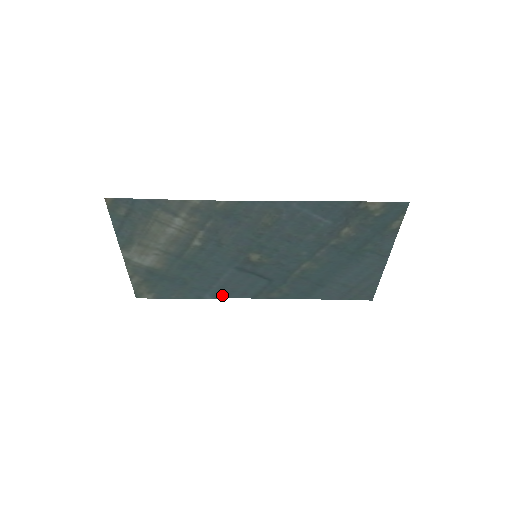
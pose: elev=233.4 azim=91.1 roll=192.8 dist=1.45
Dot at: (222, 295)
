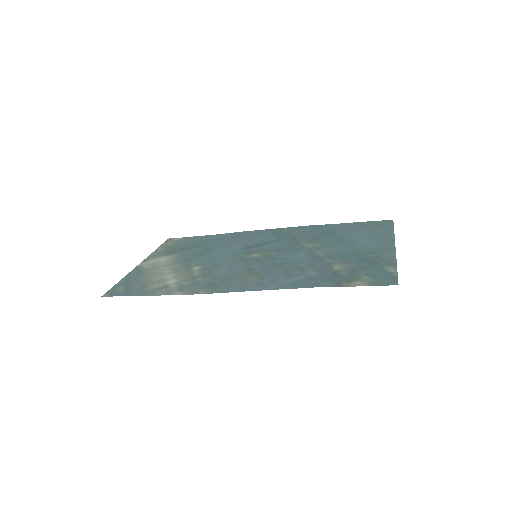
Dot at: (240, 233)
